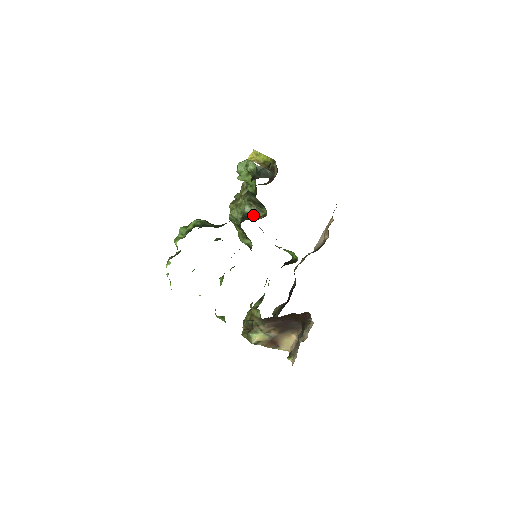
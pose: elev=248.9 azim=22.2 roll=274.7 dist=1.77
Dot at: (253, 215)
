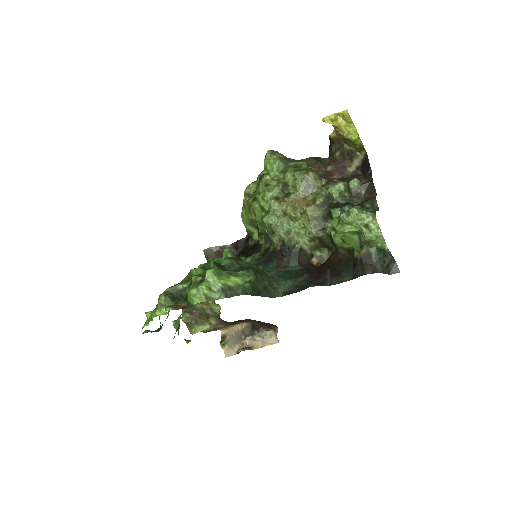
Dot at: (307, 254)
